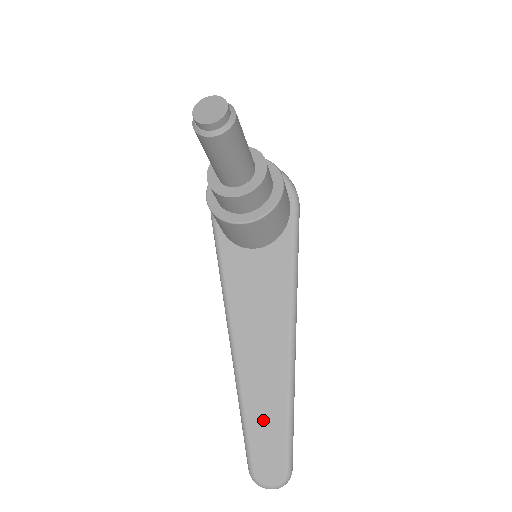
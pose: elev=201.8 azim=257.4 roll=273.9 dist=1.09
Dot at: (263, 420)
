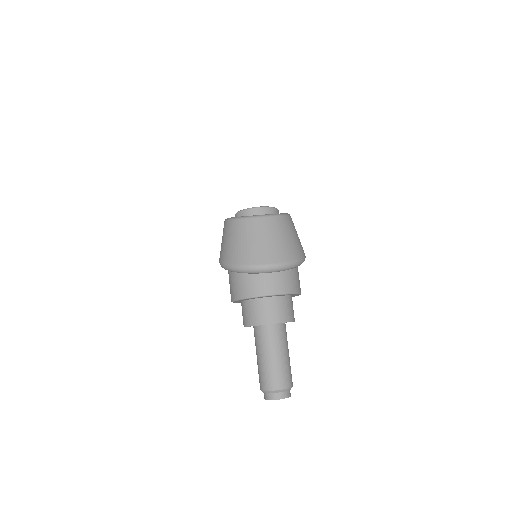
Dot at: occluded
